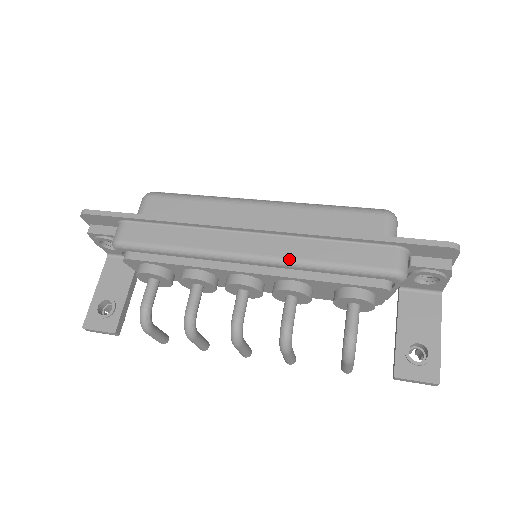
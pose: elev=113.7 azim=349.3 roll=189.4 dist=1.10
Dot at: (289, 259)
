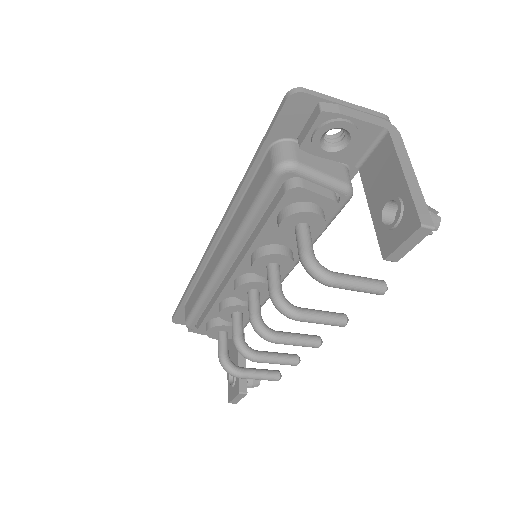
Dot at: (232, 240)
